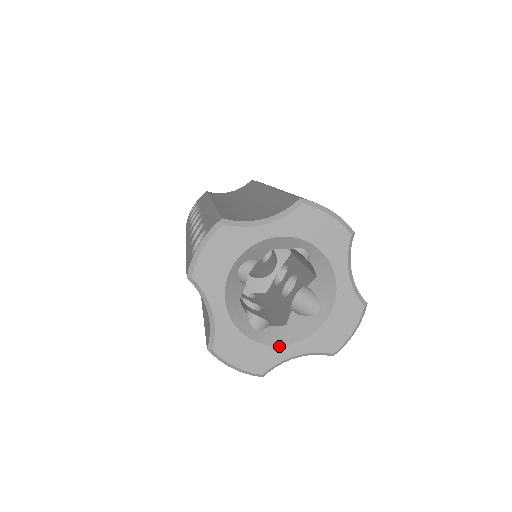
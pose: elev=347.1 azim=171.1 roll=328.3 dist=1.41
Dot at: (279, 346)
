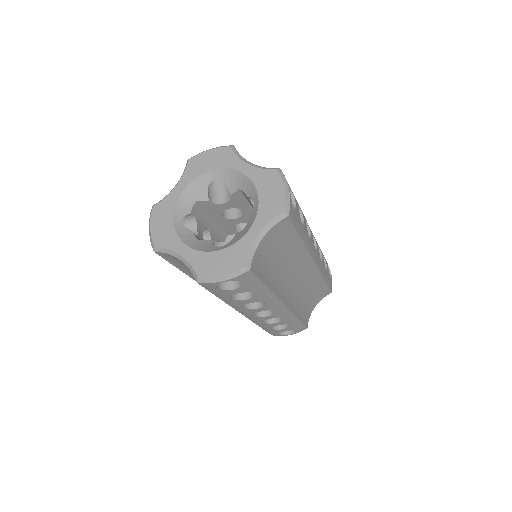
Dot at: (180, 239)
